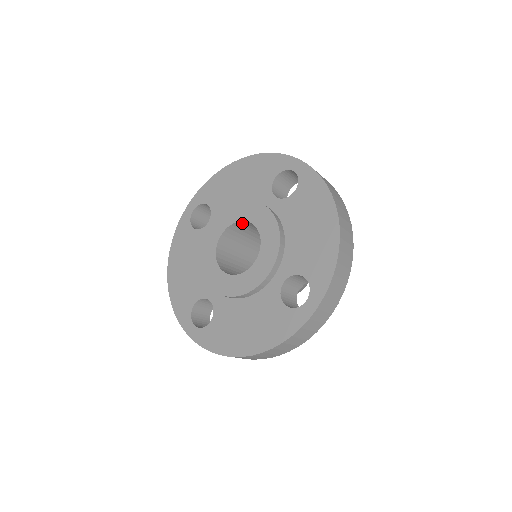
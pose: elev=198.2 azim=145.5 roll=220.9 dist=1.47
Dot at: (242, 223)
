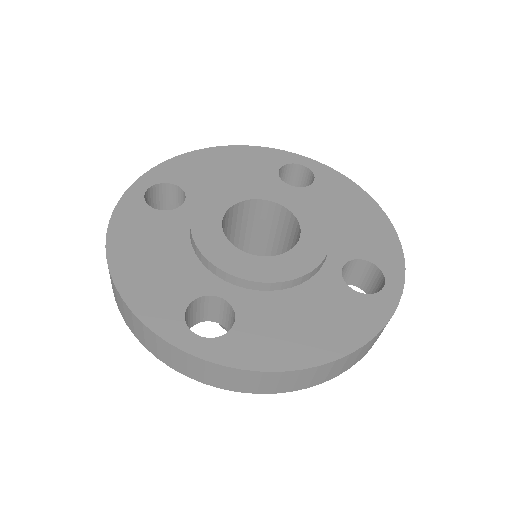
Dot at: (250, 205)
